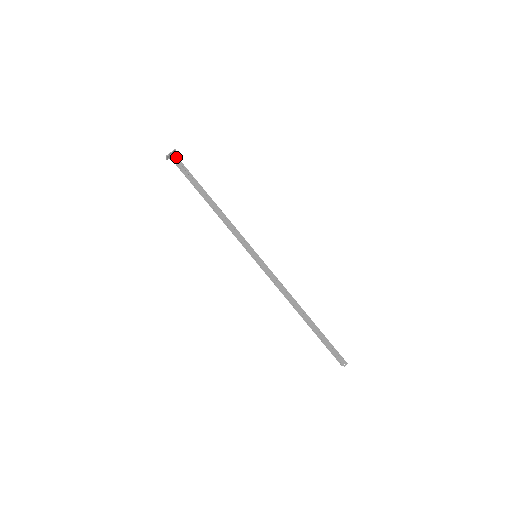
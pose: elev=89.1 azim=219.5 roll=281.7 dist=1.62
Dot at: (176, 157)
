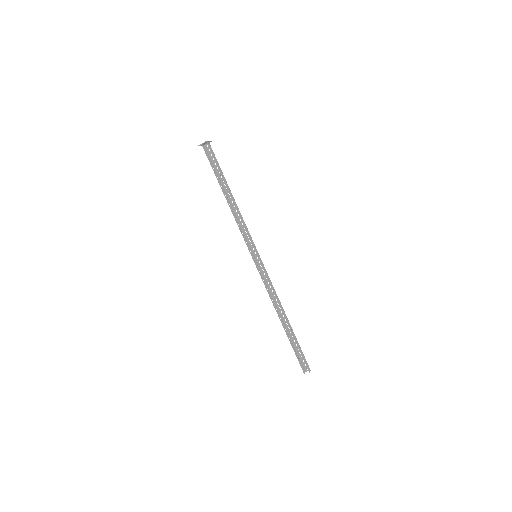
Dot at: occluded
